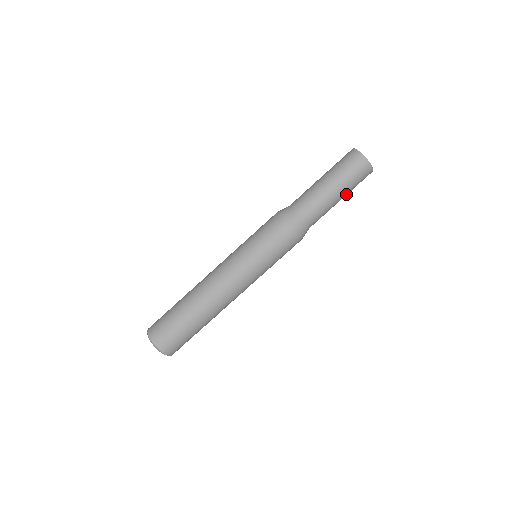
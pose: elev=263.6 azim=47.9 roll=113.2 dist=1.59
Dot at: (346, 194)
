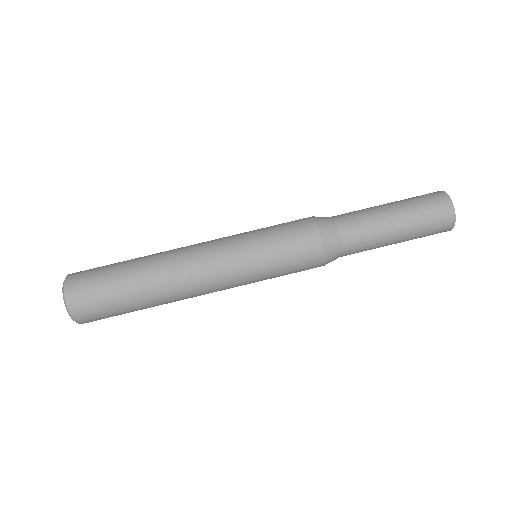
Dot at: occluded
